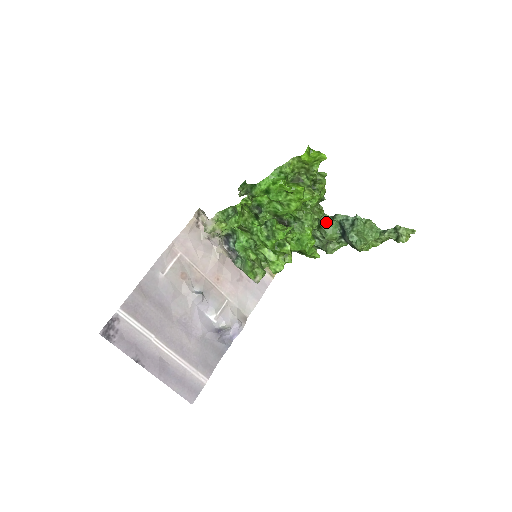
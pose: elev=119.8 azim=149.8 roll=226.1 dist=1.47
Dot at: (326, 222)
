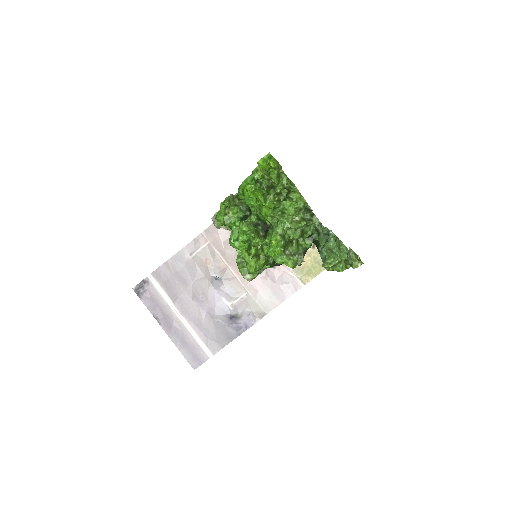
Dot at: (322, 234)
